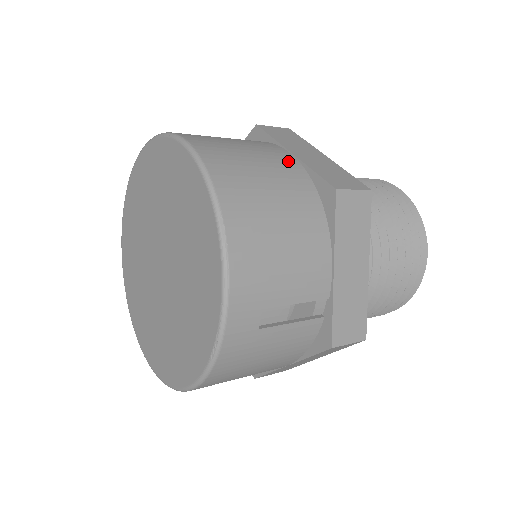
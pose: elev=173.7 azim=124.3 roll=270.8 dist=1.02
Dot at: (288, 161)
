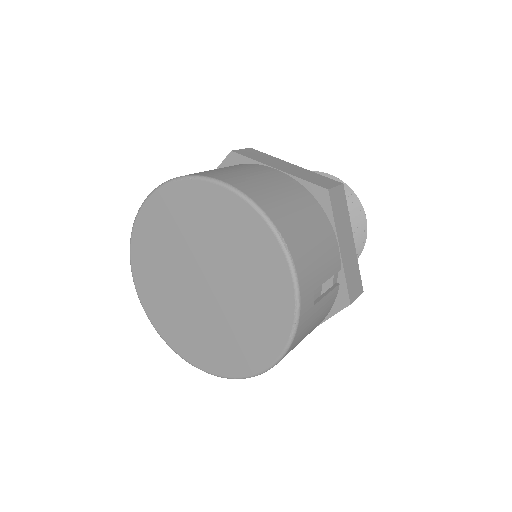
Dot at: (282, 176)
